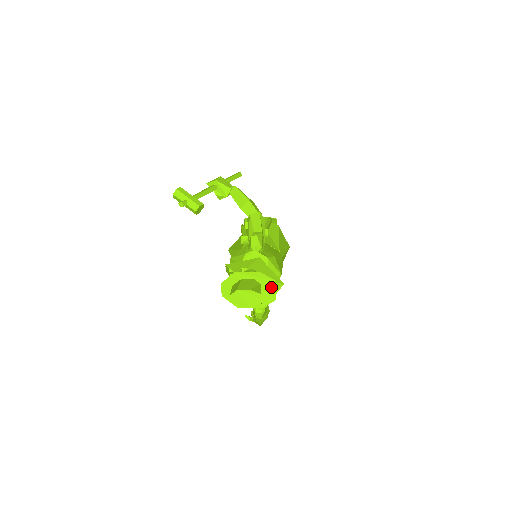
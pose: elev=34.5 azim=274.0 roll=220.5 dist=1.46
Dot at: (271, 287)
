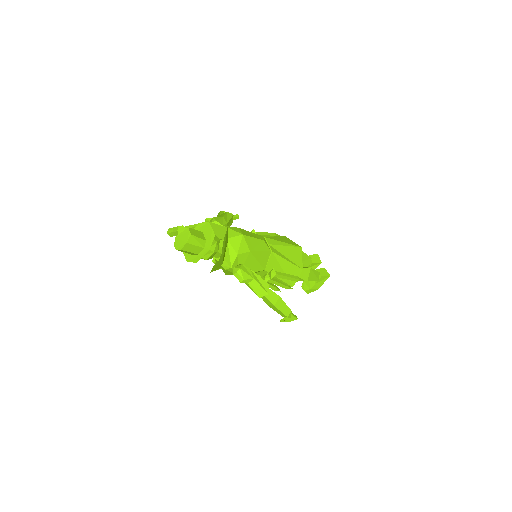
Dot at: (209, 229)
